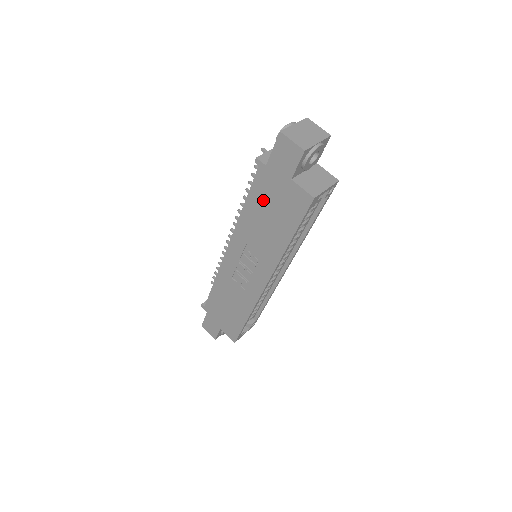
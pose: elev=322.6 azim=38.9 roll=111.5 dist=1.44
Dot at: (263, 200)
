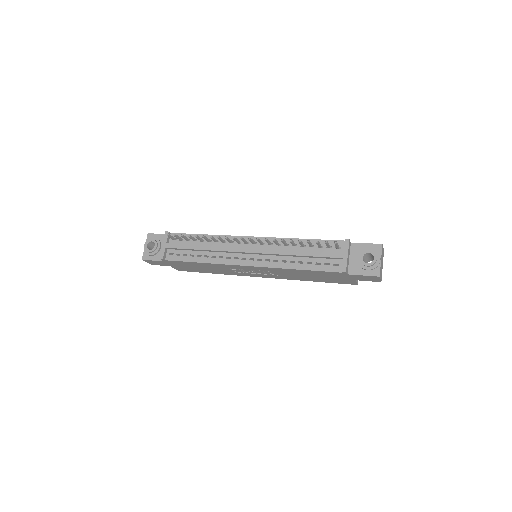
Dot at: (321, 275)
